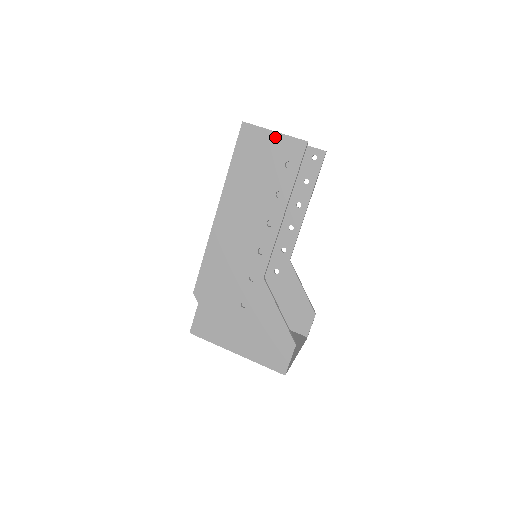
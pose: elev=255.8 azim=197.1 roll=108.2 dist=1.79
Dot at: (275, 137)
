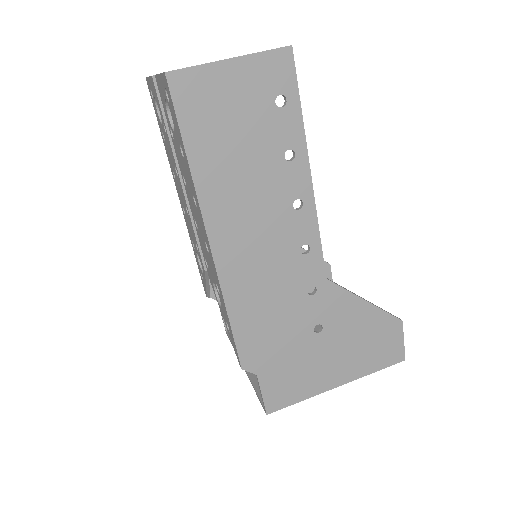
Dot at: (237, 68)
